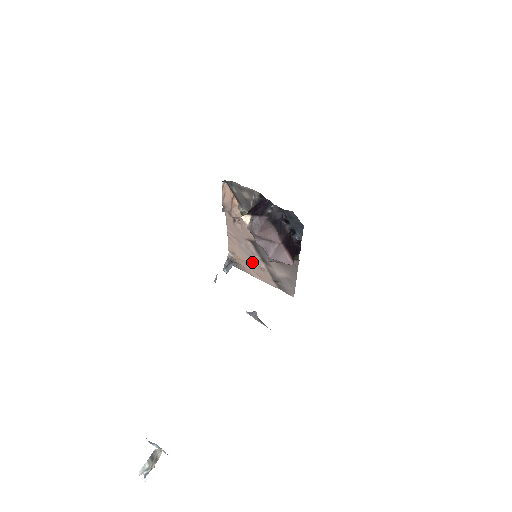
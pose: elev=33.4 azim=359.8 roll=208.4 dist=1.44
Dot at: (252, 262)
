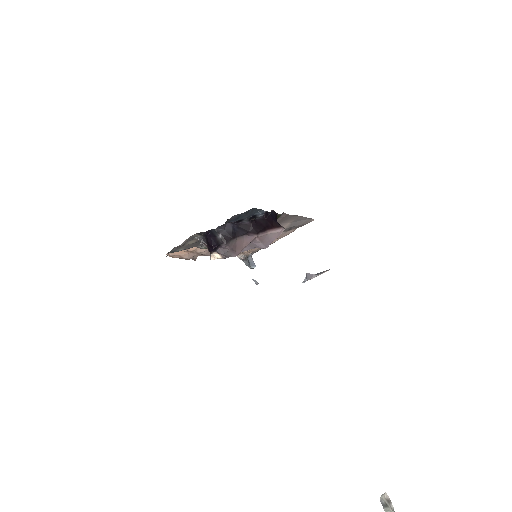
Dot at: occluded
